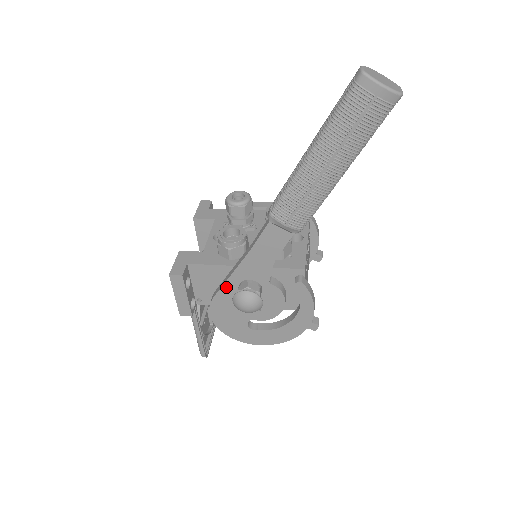
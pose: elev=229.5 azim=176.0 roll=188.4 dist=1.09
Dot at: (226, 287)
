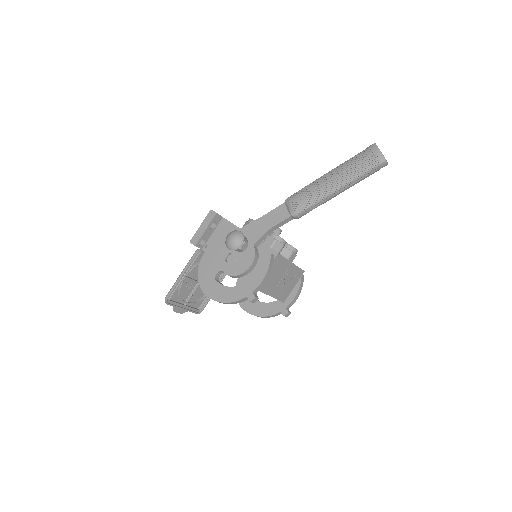
Dot at: occluded
